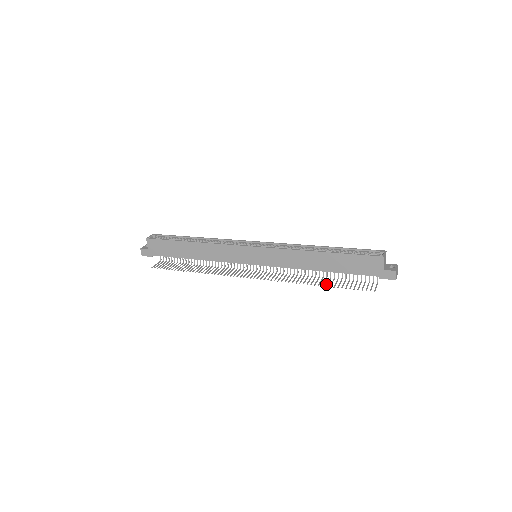
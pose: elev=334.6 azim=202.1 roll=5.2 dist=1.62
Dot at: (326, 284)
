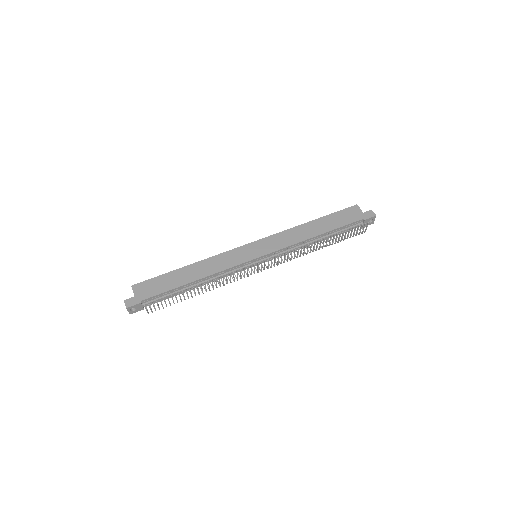
Dot at: occluded
